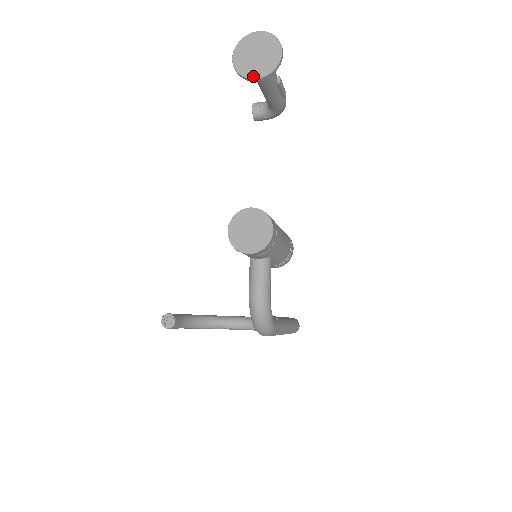
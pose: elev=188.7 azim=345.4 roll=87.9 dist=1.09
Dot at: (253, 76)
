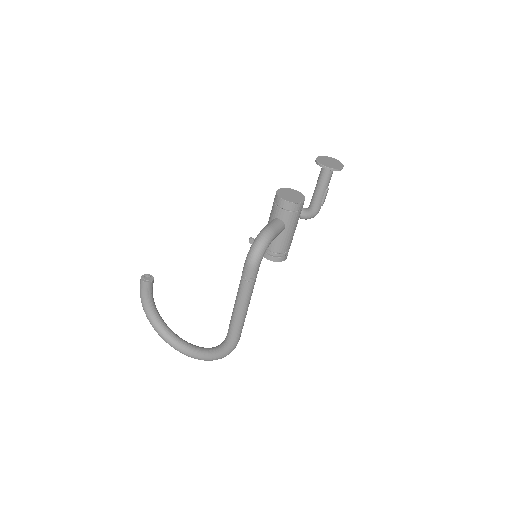
Dot at: (324, 165)
